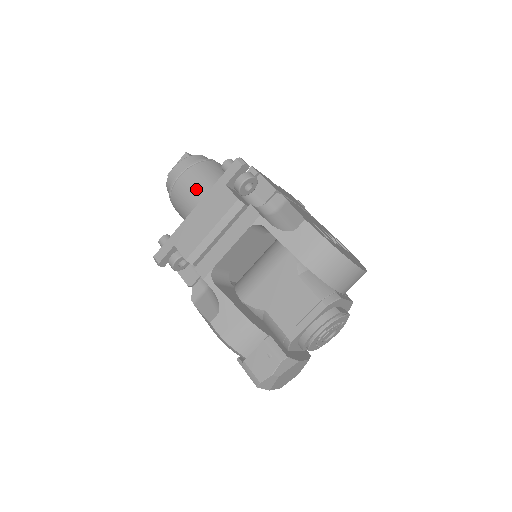
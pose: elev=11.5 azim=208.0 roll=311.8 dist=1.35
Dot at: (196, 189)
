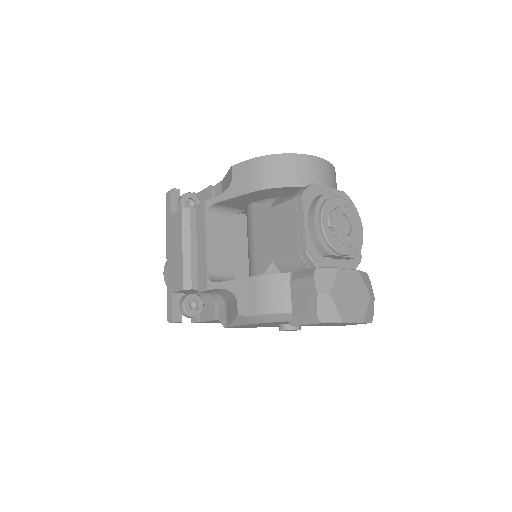
Dot at: occluded
